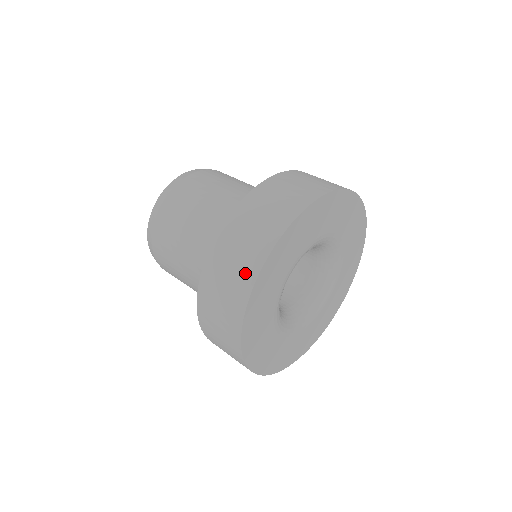
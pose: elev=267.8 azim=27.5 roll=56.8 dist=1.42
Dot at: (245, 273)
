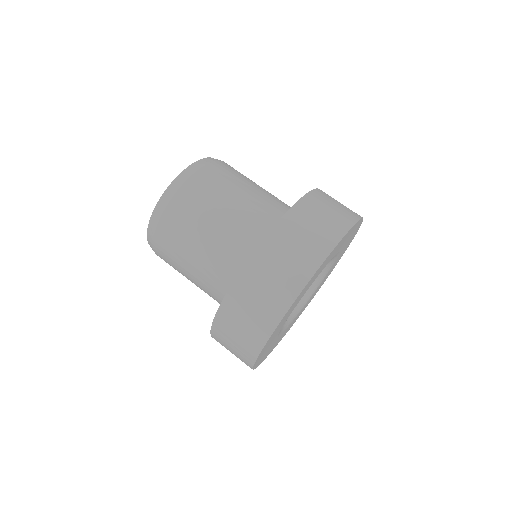
Dot at: (321, 243)
